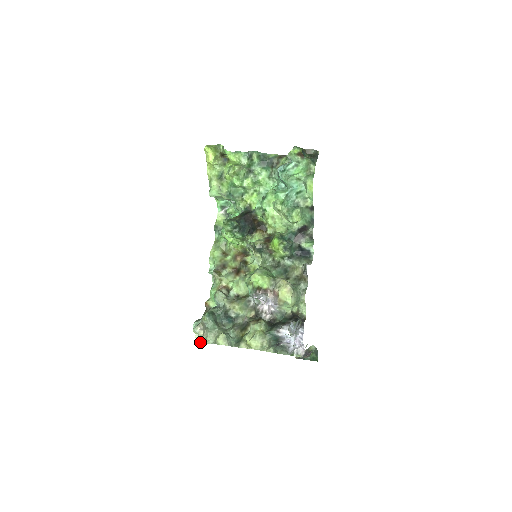
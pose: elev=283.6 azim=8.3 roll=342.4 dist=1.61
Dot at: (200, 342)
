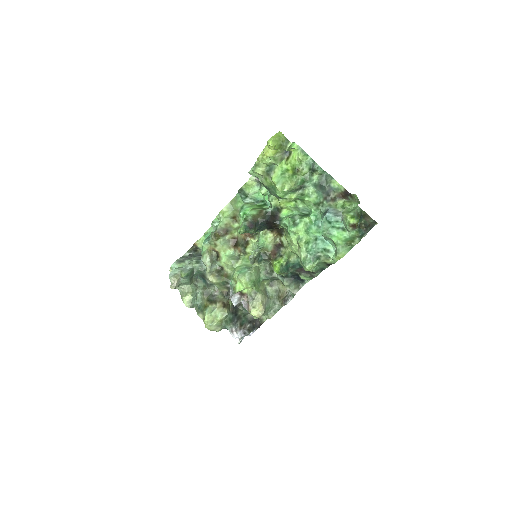
Dot at: occluded
